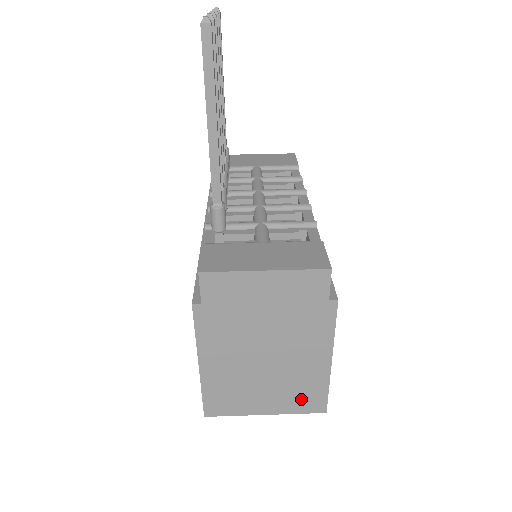
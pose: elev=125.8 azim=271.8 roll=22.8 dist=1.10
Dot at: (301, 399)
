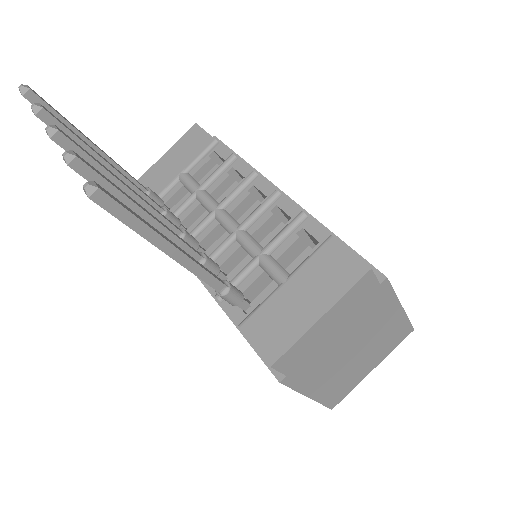
Dot at: (392, 341)
